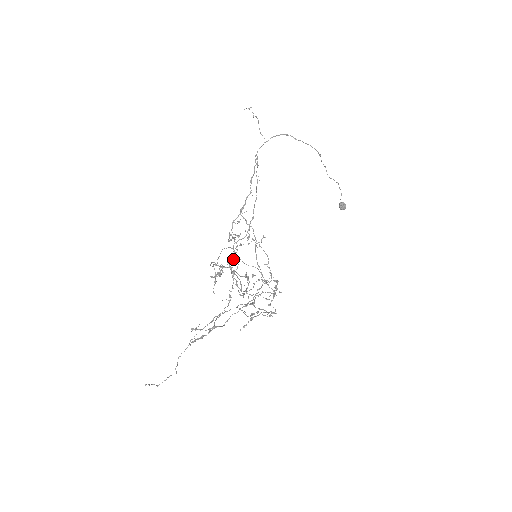
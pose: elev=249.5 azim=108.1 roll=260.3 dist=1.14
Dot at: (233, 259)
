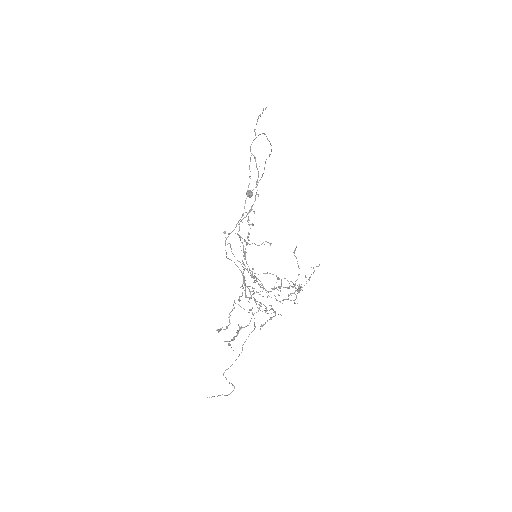
Dot at: occluded
